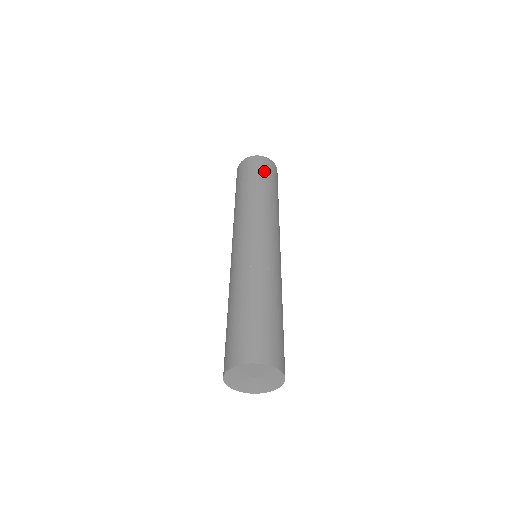
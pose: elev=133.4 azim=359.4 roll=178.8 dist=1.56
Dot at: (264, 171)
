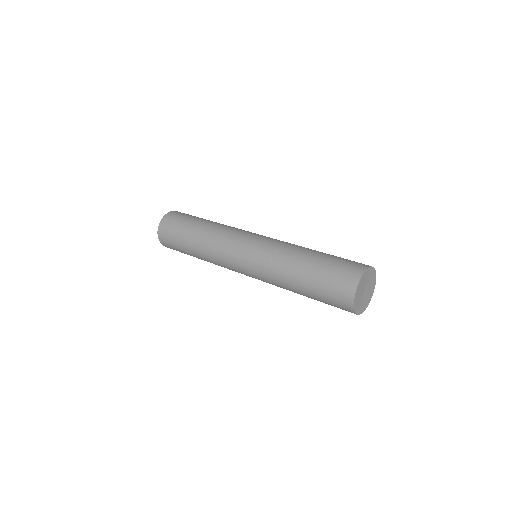
Dot at: (188, 215)
